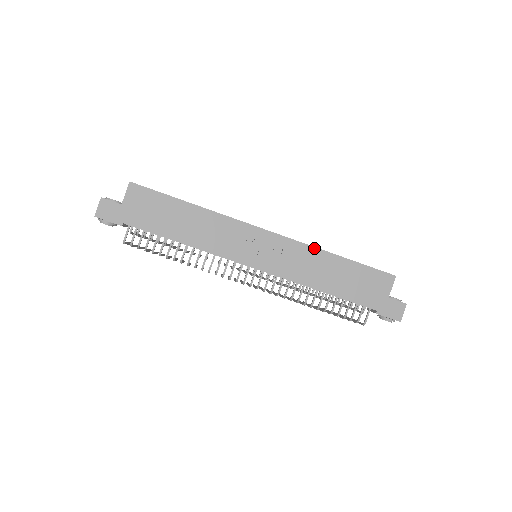
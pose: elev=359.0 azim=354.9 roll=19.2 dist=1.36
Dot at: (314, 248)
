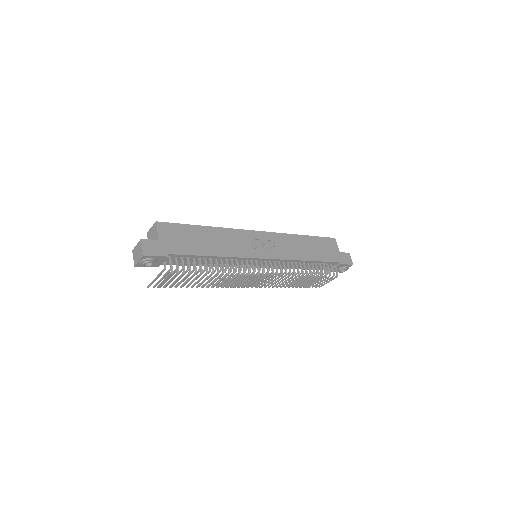
Dot at: (289, 234)
